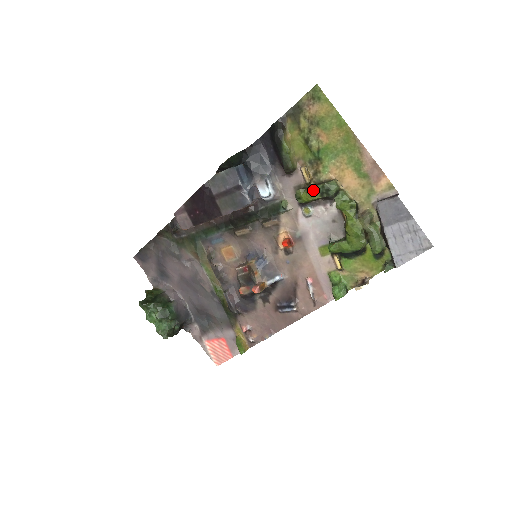
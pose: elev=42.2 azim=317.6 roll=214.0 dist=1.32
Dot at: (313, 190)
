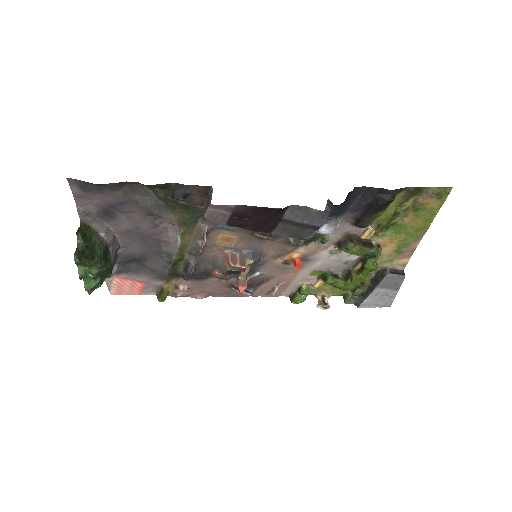
Dot at: (364, 250)
